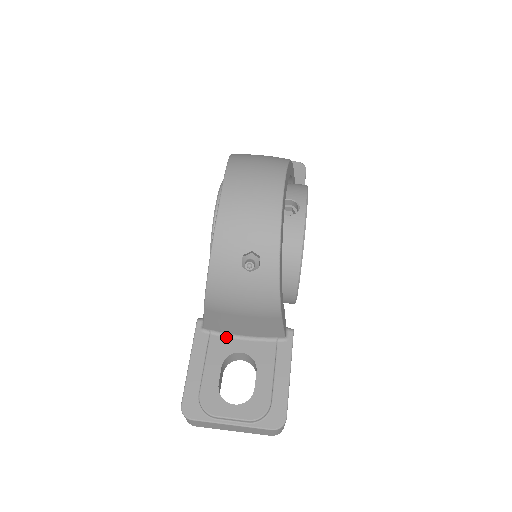
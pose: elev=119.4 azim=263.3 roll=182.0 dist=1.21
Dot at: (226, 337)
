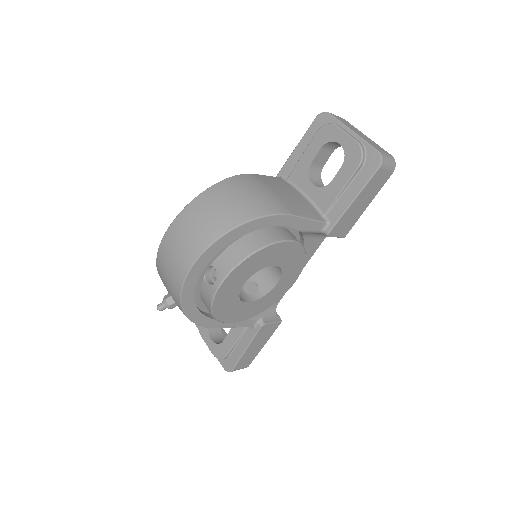
Dot at: occluded
